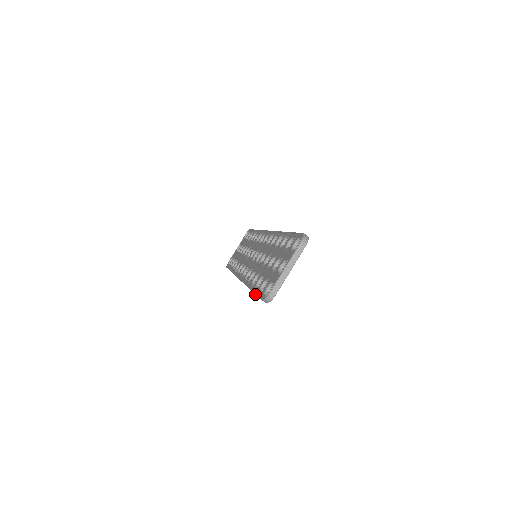
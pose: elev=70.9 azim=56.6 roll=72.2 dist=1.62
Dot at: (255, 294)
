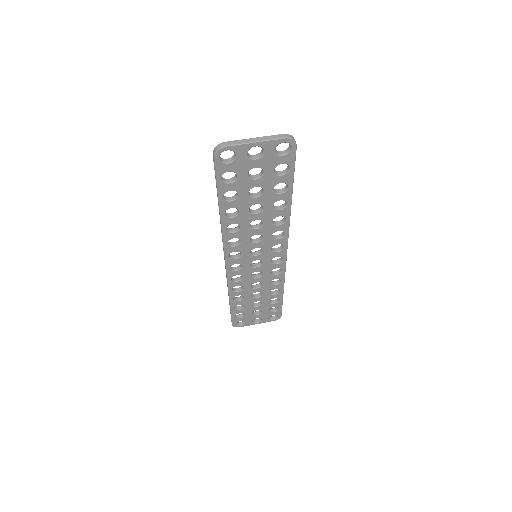
Dot at: occluded
